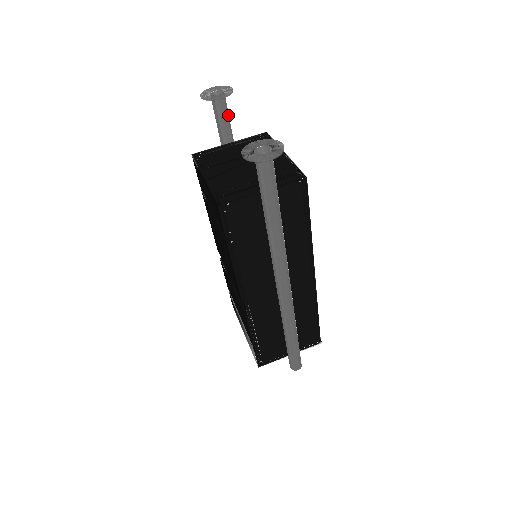
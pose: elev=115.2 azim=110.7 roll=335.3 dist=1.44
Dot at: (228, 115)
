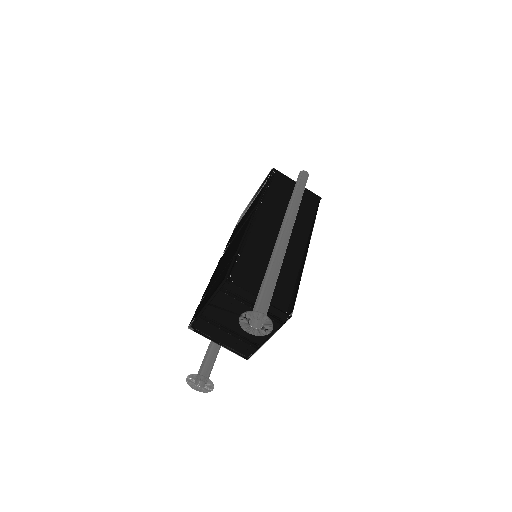
Dot at: occluded
